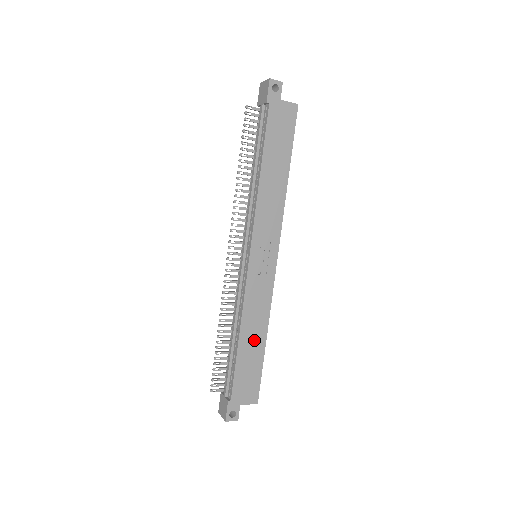
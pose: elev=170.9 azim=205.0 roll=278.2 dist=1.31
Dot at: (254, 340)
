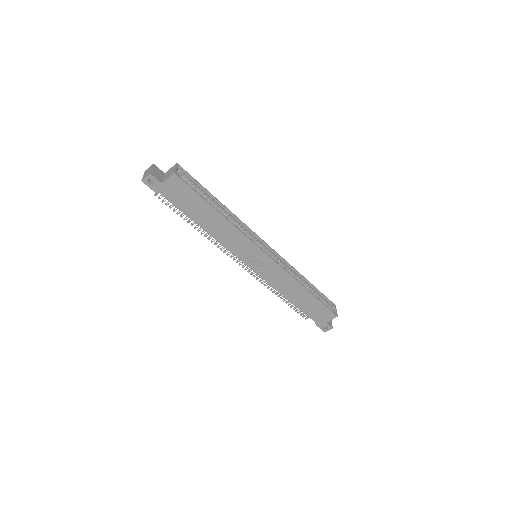
Dot at: (300, 296)
